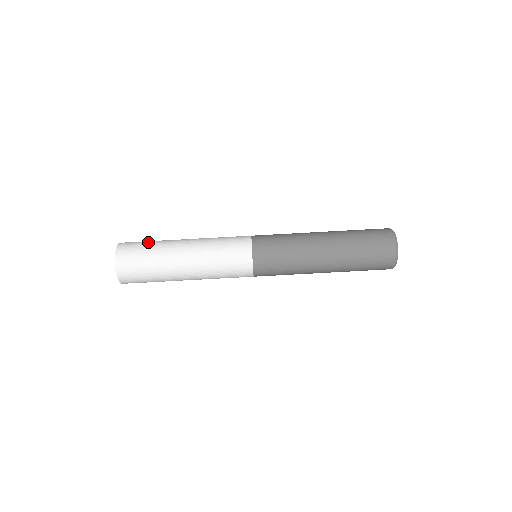
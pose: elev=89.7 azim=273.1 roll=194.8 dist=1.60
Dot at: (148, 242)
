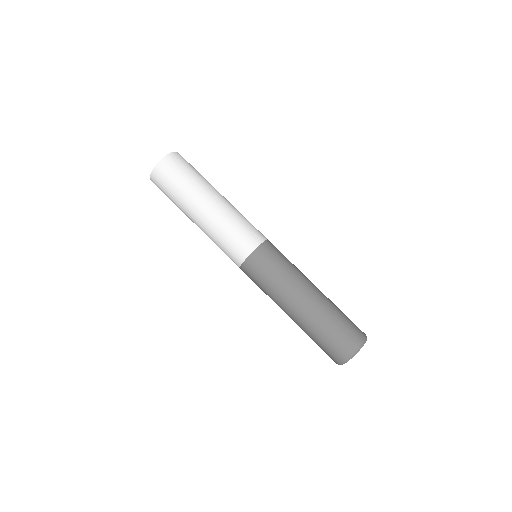
Dot at: occluded
